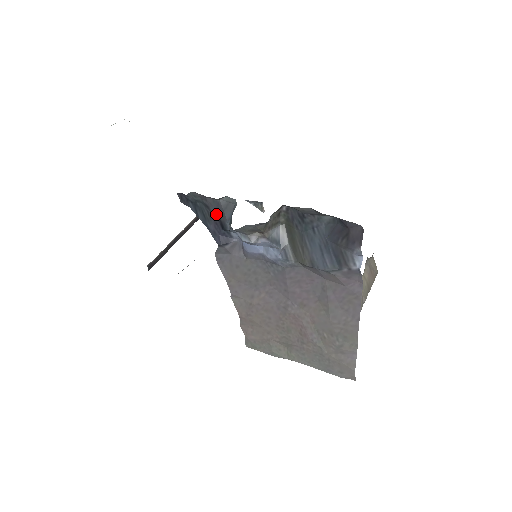
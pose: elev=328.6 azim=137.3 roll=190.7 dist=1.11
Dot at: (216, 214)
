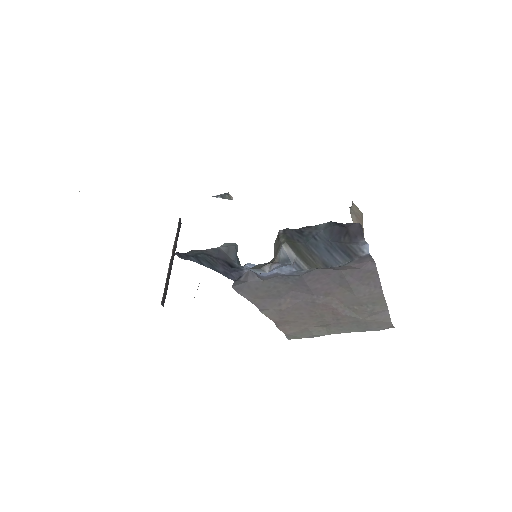
Dot at: (220, 258)
